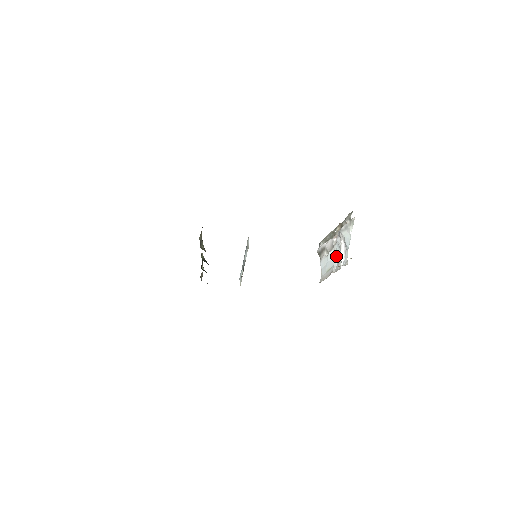
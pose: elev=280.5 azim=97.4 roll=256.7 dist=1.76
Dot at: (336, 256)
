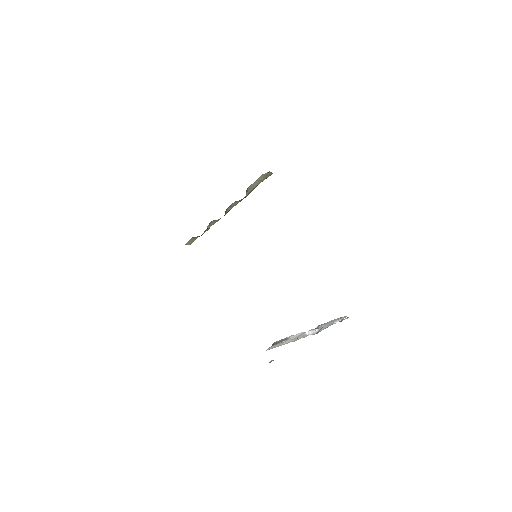
Dot at: (298, 339)
